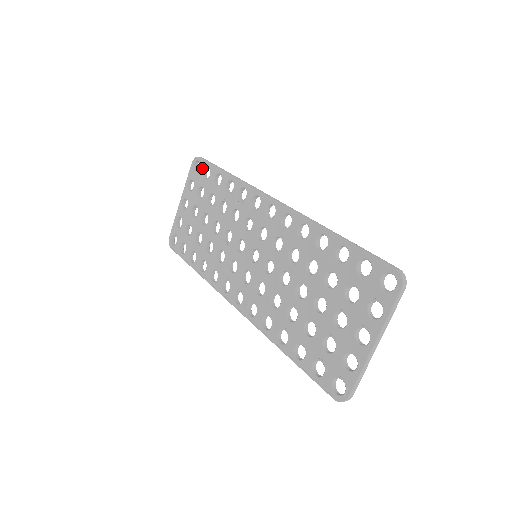
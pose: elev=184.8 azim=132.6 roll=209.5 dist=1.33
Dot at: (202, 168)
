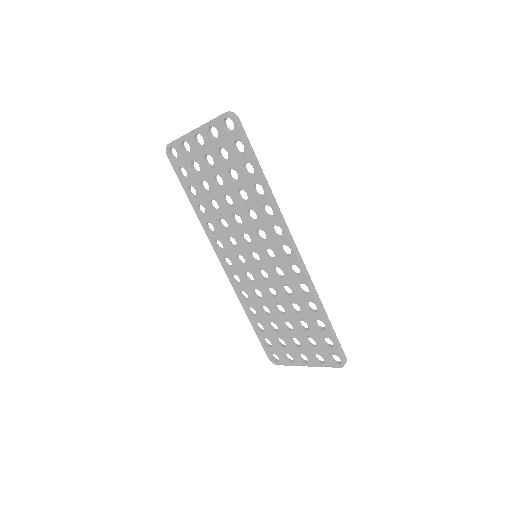
Dot at: (235, 136)
